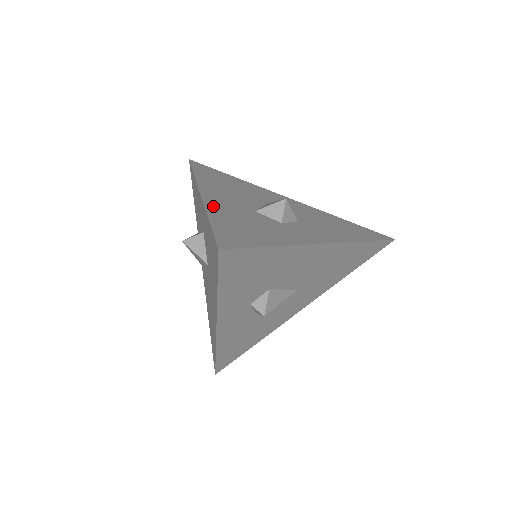
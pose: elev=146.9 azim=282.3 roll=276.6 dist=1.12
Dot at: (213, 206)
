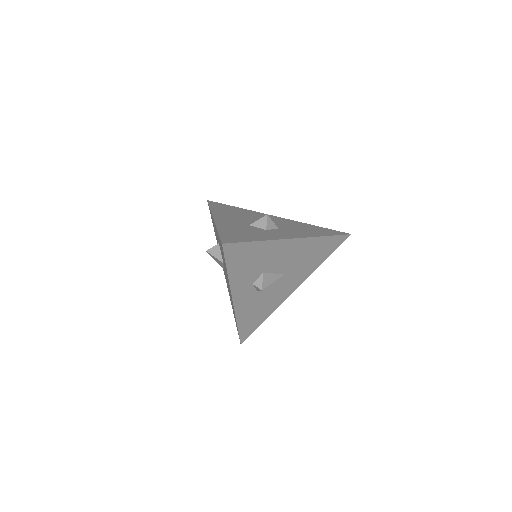
Dot at: (221, 224)
